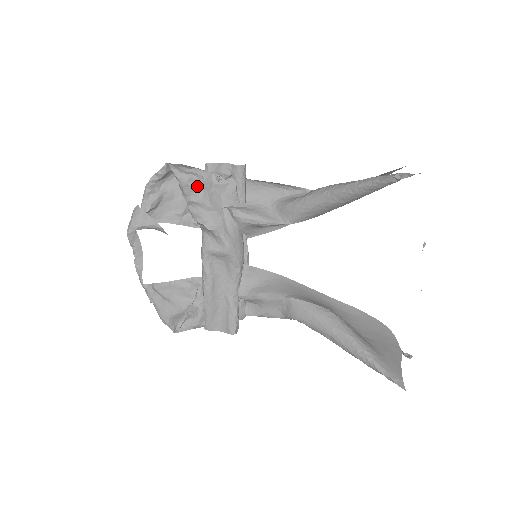
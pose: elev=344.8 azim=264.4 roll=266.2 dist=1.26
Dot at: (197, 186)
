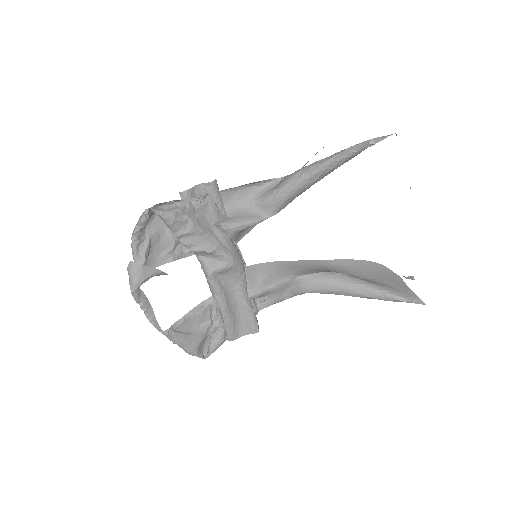
Dot at: (184, 218)
